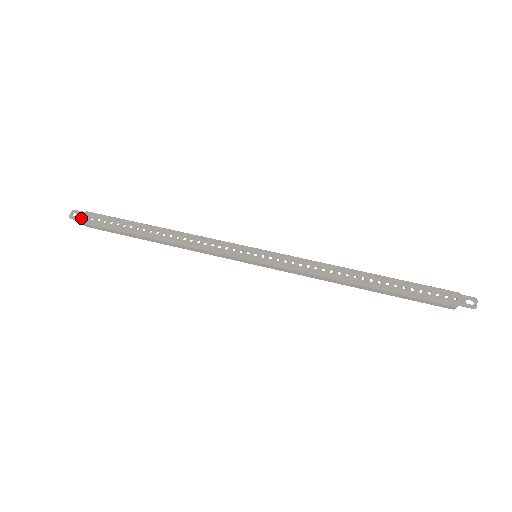
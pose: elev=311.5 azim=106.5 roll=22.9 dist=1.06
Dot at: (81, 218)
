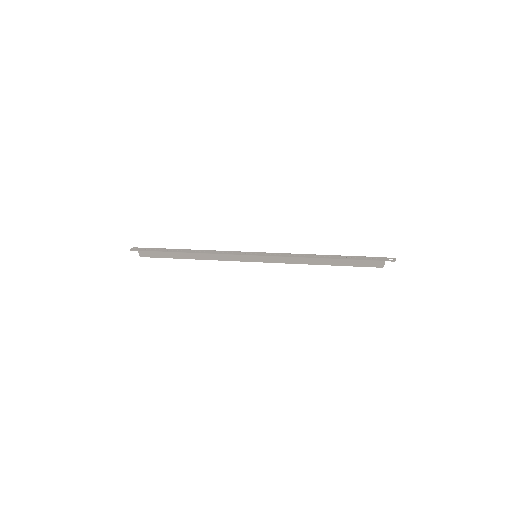
Dot at: (138, 249)
